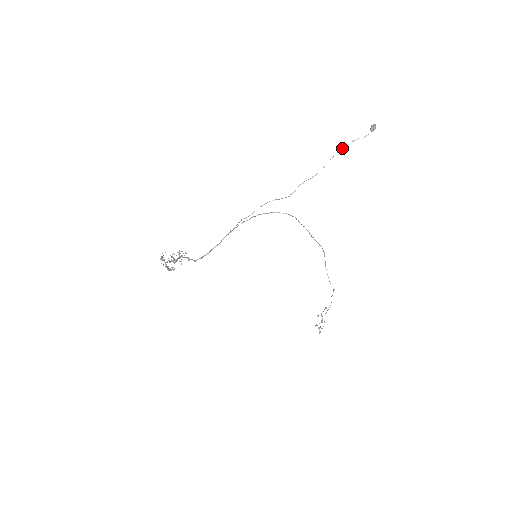
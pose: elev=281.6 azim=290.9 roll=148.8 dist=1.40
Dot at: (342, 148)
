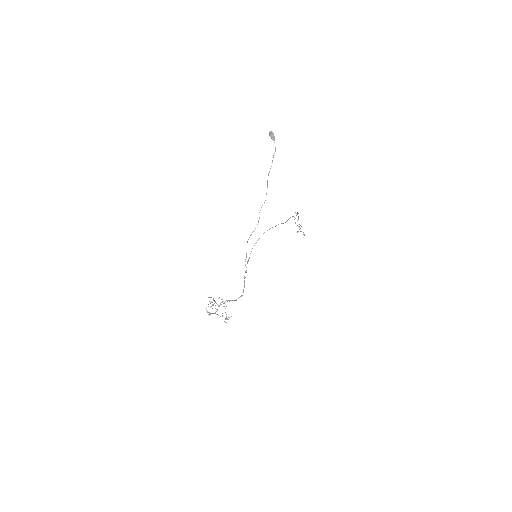
Dot at: (269, 171)
